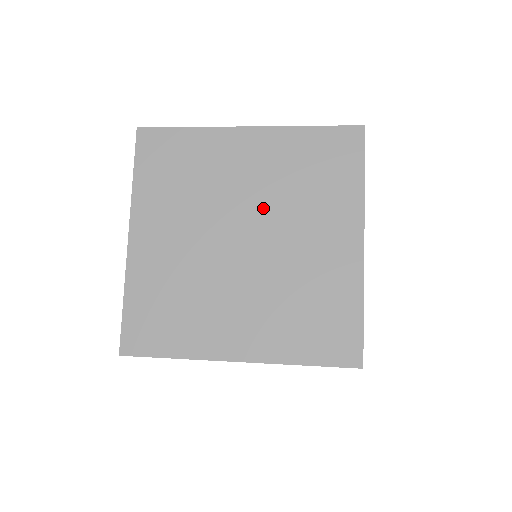
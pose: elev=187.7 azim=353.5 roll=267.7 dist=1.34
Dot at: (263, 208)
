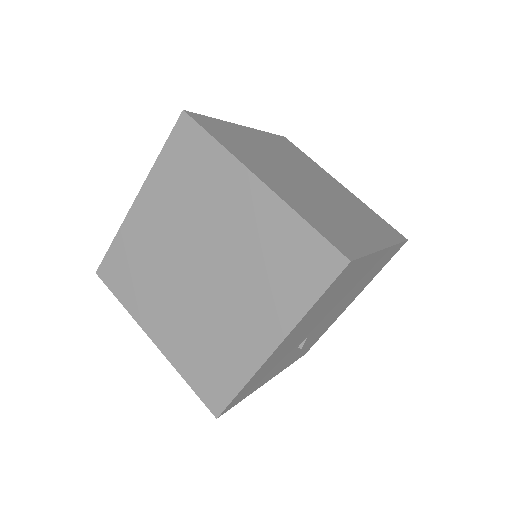
Dot at: (297, 167)
